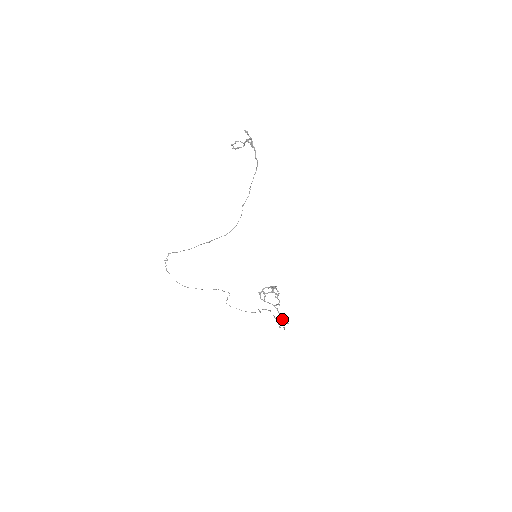
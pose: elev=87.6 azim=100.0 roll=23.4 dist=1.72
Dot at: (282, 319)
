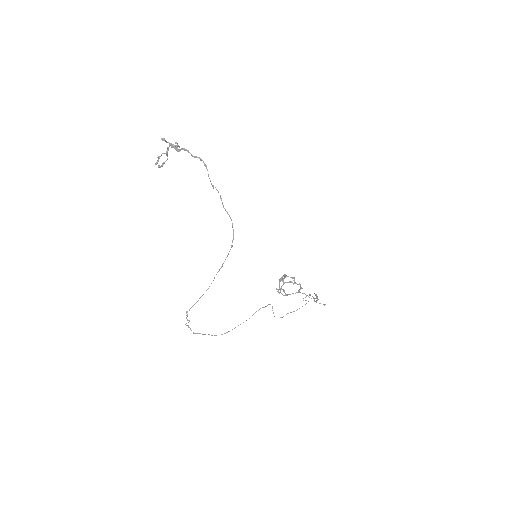
Dot at: (314, 299)
